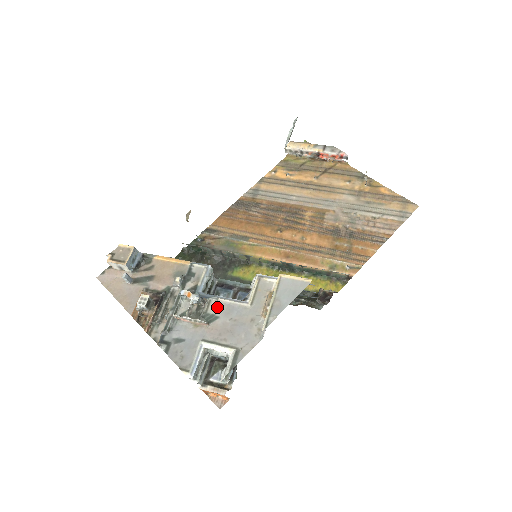
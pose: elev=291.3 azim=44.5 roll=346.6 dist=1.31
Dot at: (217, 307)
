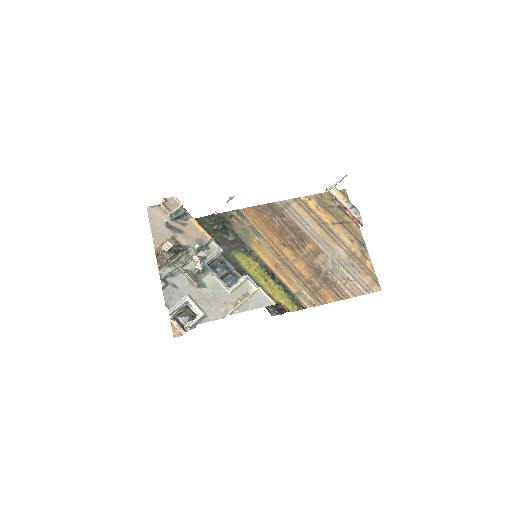
Dot at: (210, 280)
